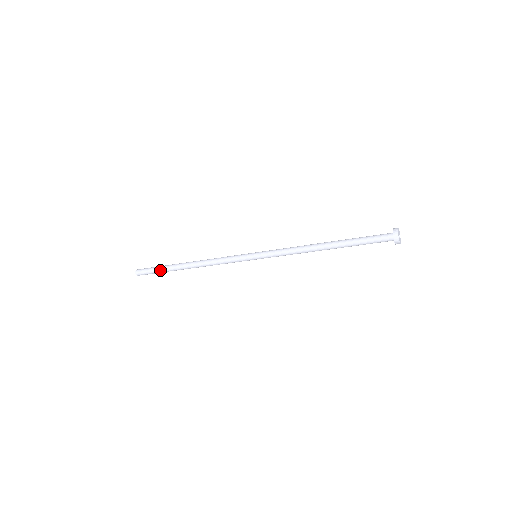
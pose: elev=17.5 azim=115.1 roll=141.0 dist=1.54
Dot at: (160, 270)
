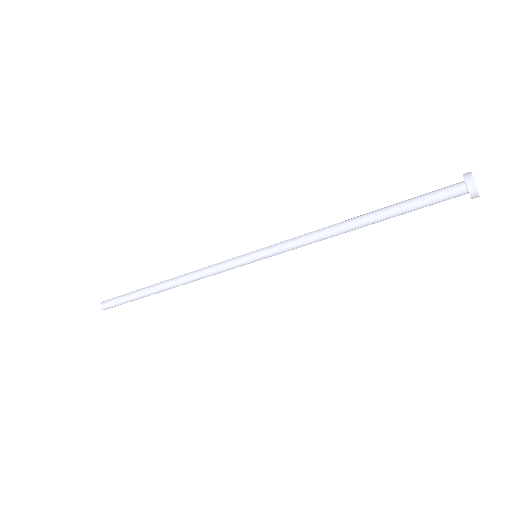
Dot at: (130, 296)
